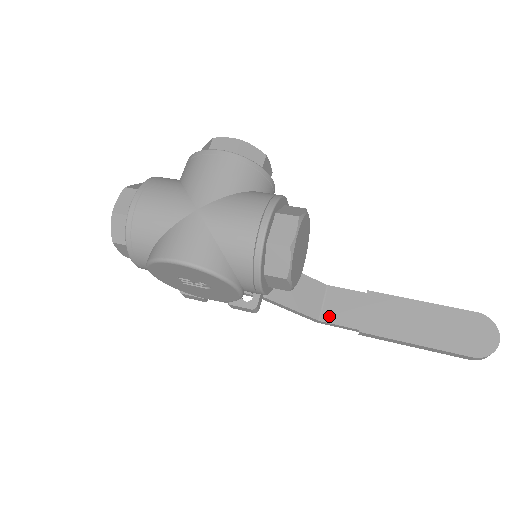
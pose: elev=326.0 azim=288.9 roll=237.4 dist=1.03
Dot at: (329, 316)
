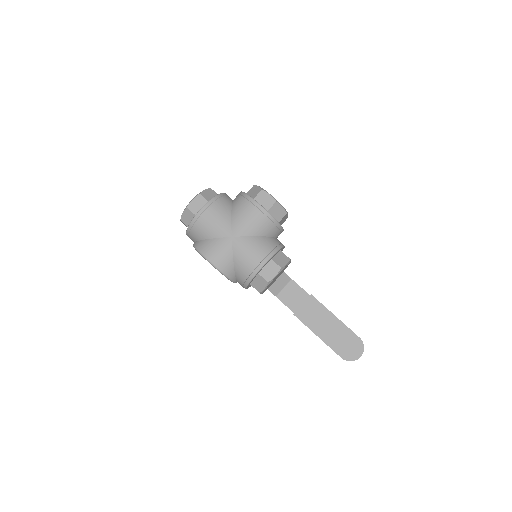
Dot at: (283, 297)
